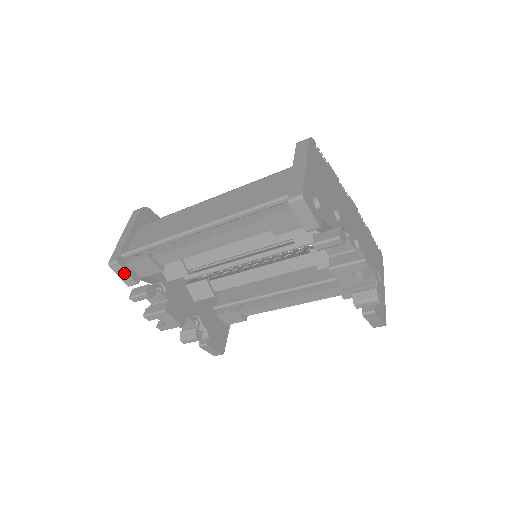
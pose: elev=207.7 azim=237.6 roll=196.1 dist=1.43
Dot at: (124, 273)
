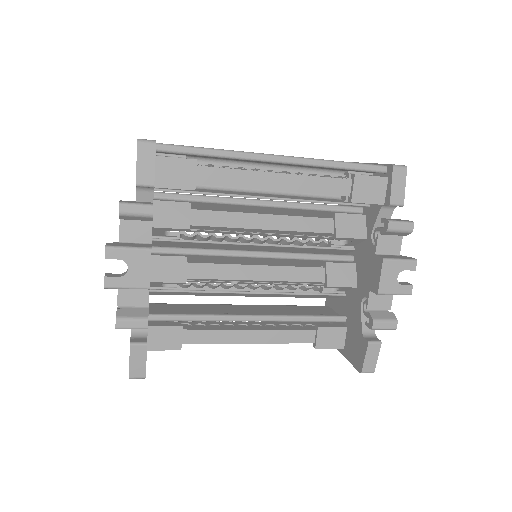
Dot at: (150, 162)
